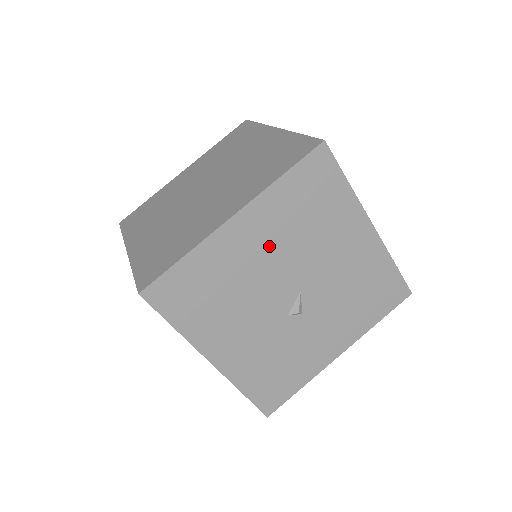
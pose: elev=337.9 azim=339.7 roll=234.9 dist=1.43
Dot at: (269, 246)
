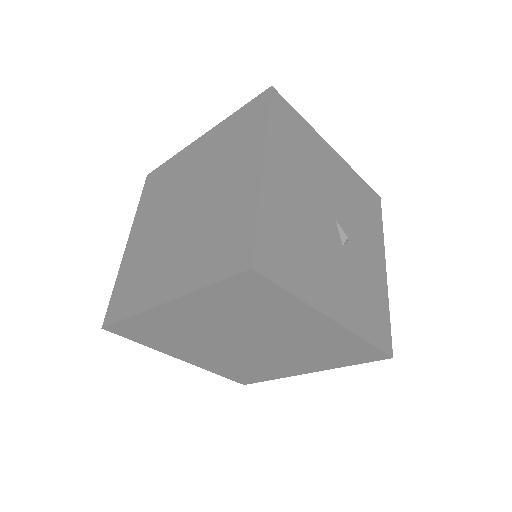
Dot at: (297, 185)
